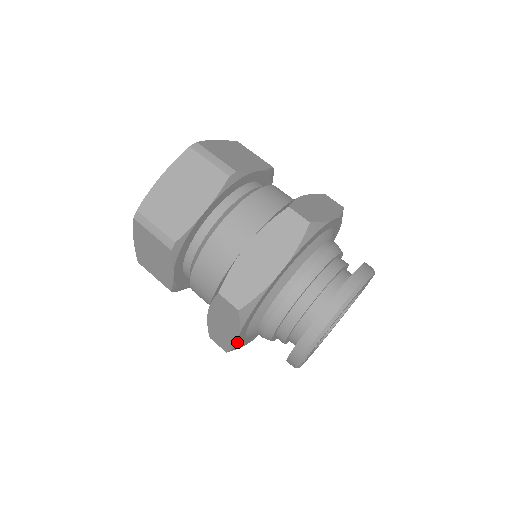
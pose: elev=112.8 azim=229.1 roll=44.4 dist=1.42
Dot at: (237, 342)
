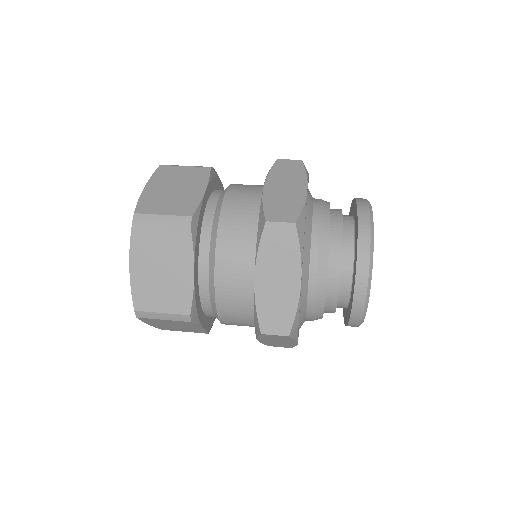
Dot at: occluded
